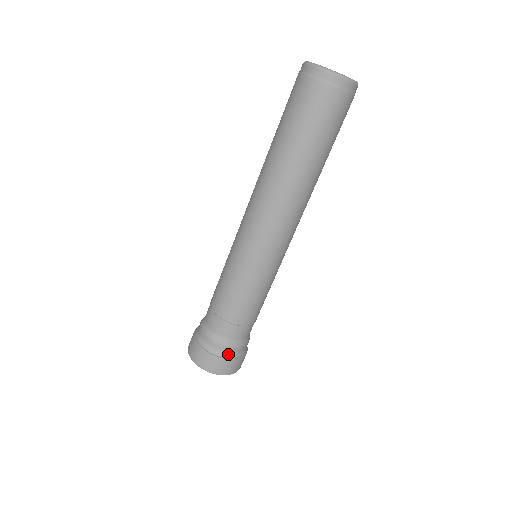
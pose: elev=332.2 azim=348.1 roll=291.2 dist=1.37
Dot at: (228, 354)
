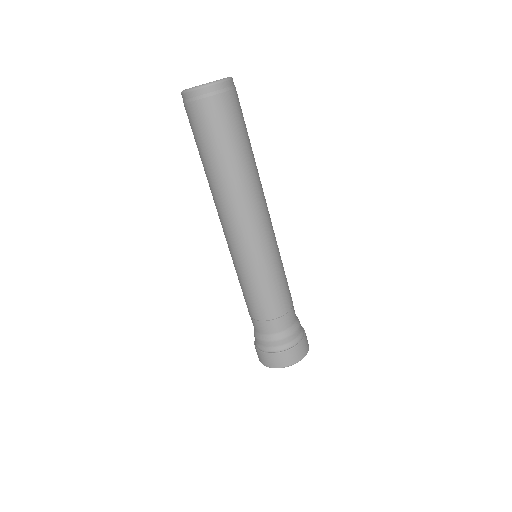
Dot at: (299, 337)
